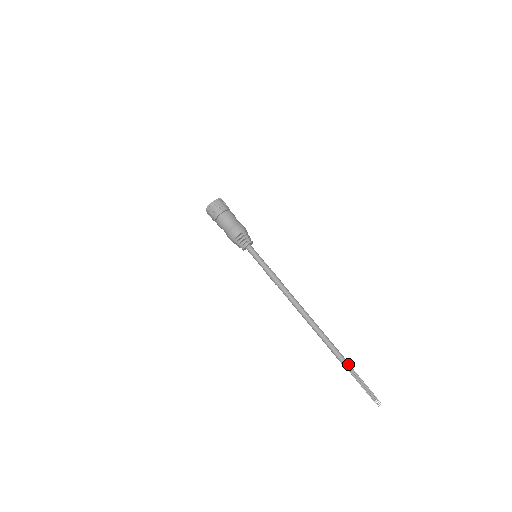
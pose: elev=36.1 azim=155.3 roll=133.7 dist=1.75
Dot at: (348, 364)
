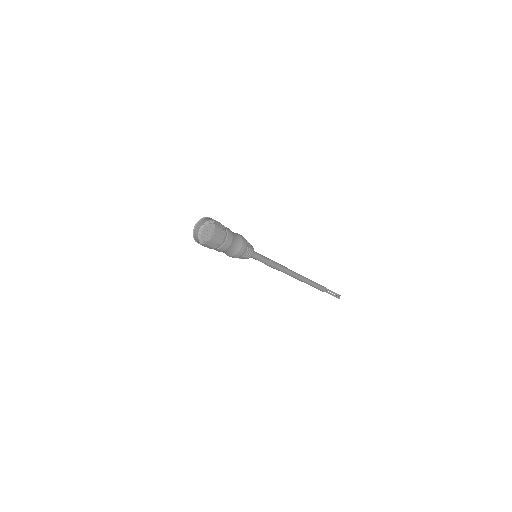
Dot at: occluded
